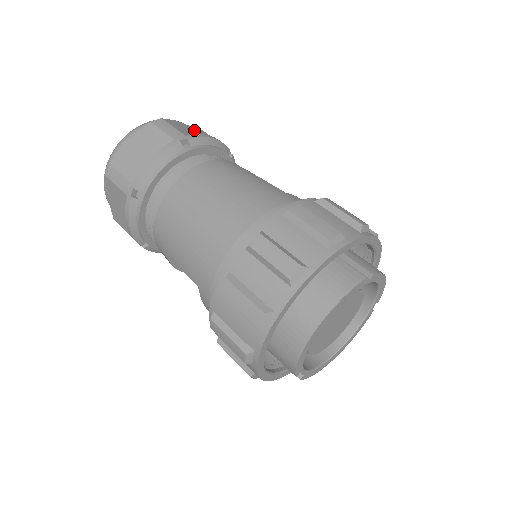
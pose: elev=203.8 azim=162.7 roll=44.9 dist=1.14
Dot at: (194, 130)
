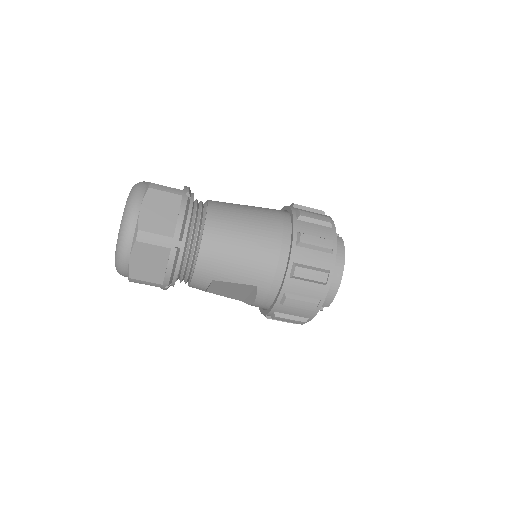
Dot at: occluded
